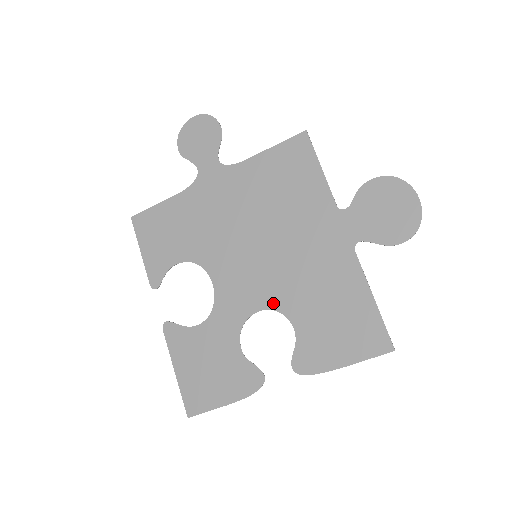
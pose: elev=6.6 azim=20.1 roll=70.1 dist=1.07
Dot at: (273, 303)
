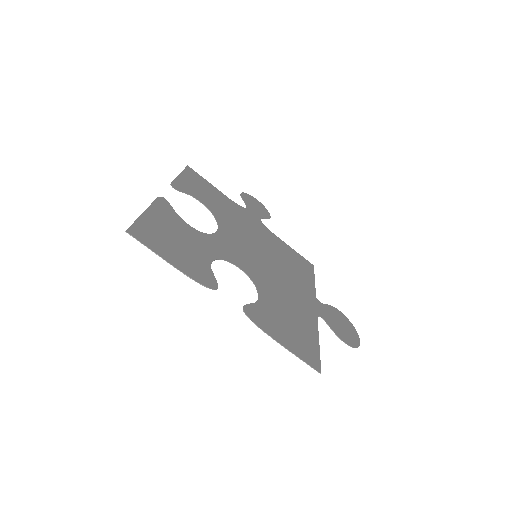
Dot at: (253, 277)
